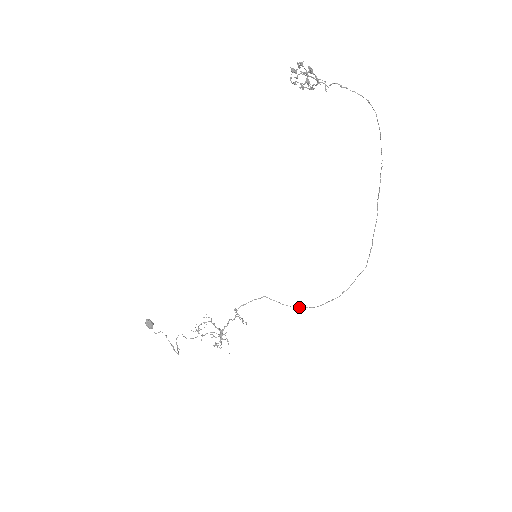
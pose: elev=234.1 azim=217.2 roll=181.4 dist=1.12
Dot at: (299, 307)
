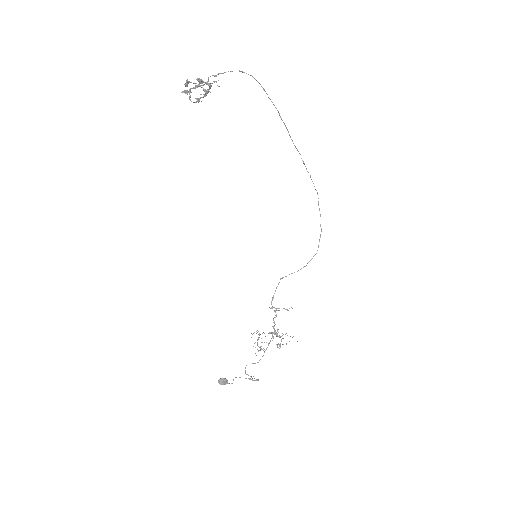
Dot at: (308, 262)
